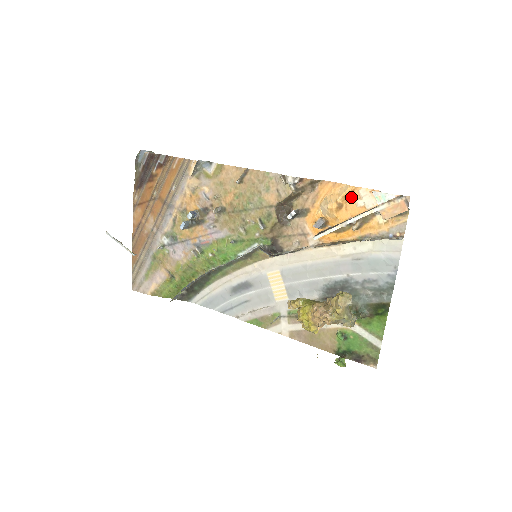
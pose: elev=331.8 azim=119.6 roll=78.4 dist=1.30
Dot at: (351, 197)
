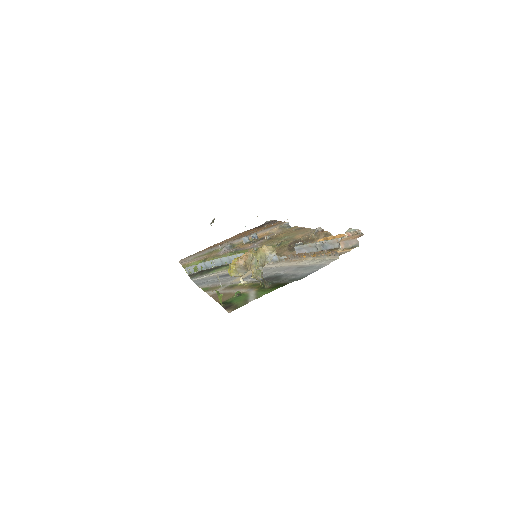
Dot at: occluded
